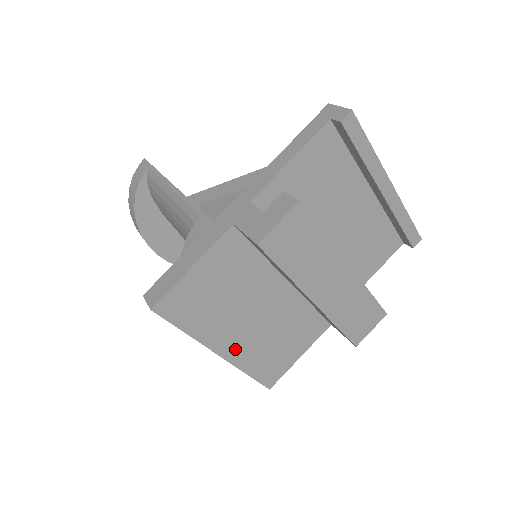
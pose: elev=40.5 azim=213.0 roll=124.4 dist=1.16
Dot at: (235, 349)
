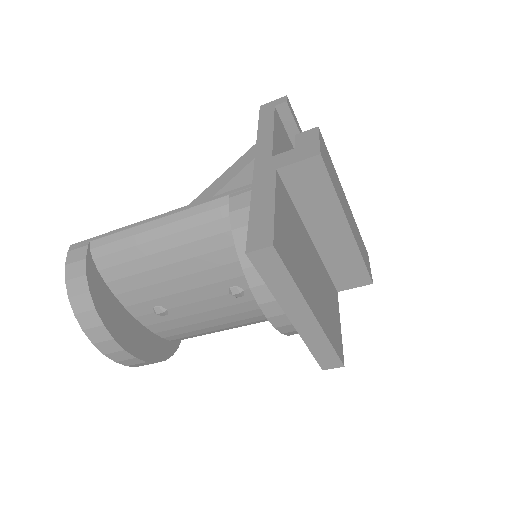
Dot at: (317, 309)
